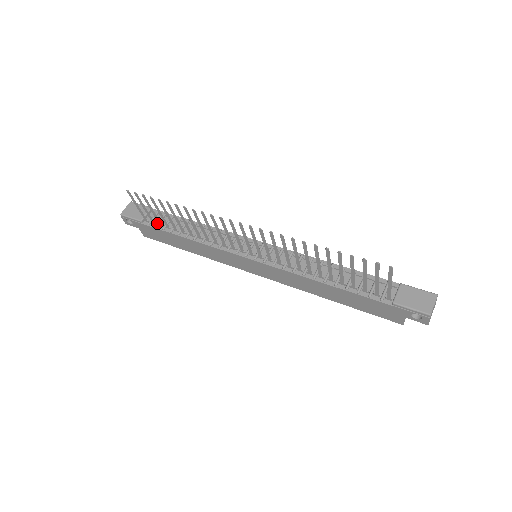
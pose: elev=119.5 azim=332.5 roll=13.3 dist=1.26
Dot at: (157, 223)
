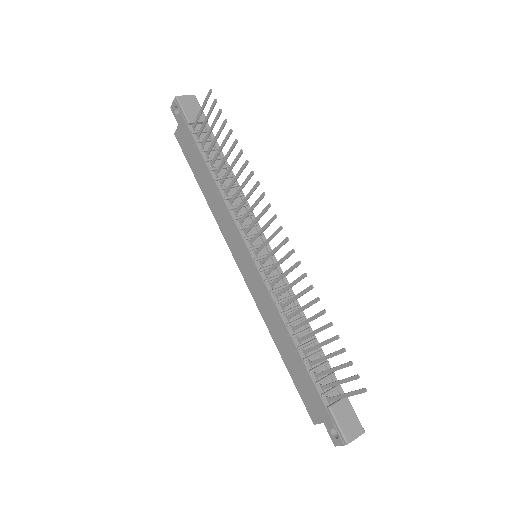
Dot at: (201, 140)
